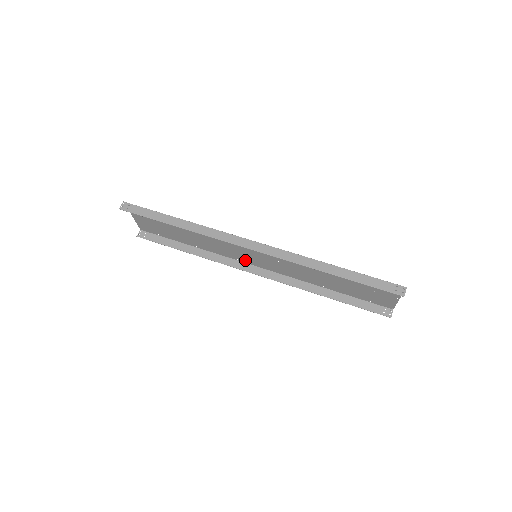
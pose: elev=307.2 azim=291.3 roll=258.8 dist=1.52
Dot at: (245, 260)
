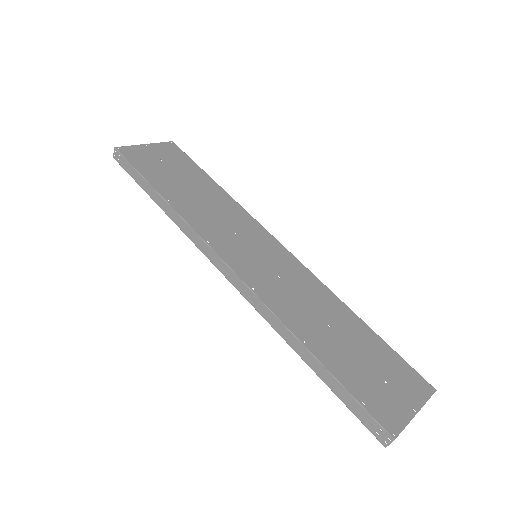
Dot at: (264, 234)
